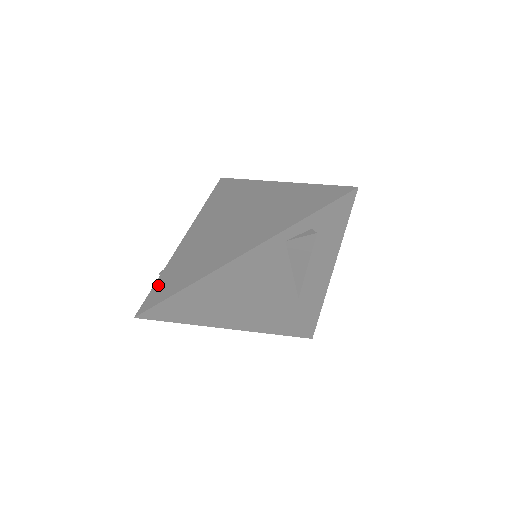
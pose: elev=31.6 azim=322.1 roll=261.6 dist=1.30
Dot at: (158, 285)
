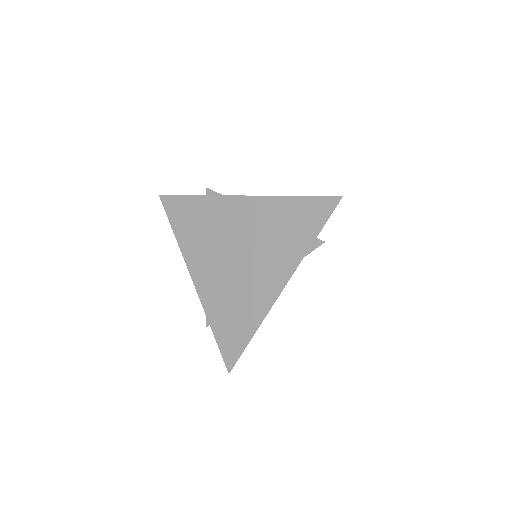
Dot at: (220, 339)
